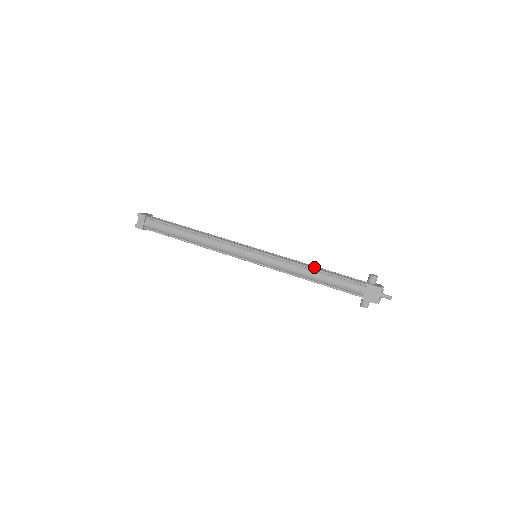
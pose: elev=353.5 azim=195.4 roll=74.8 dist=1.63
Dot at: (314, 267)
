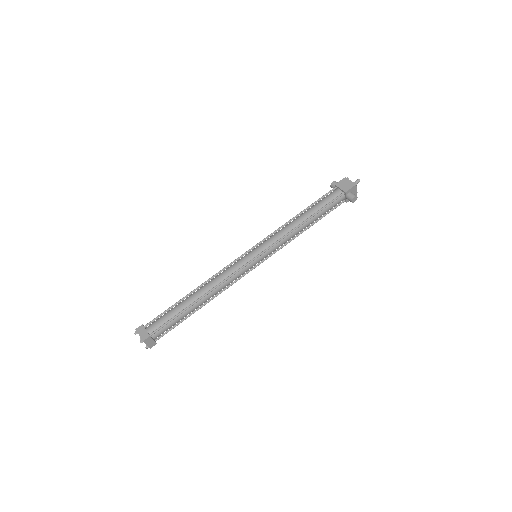
Dot at: occluded
